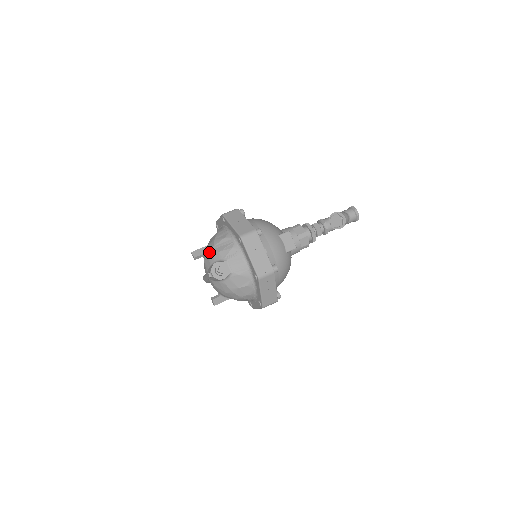
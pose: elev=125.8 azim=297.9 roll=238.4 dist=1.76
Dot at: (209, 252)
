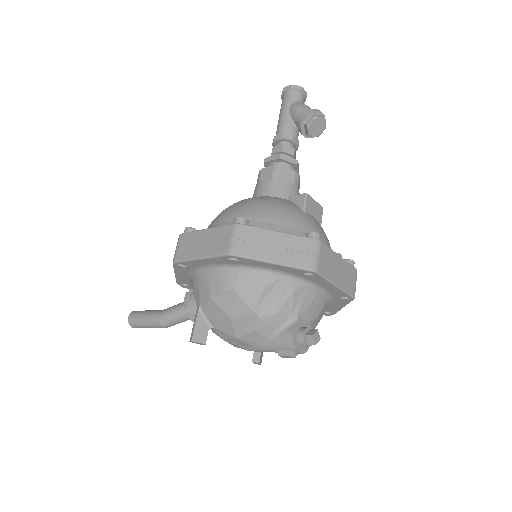
Dot at: (246, 323)
